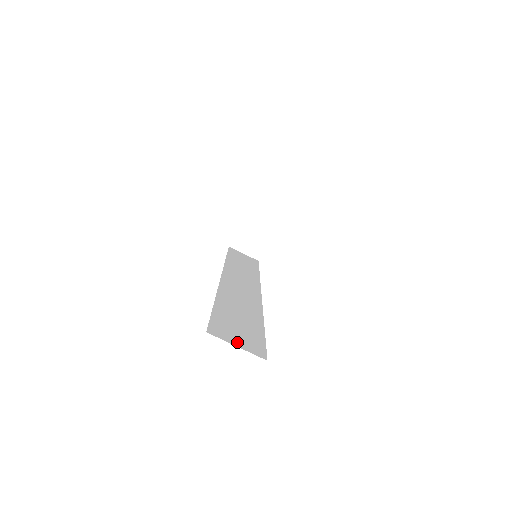
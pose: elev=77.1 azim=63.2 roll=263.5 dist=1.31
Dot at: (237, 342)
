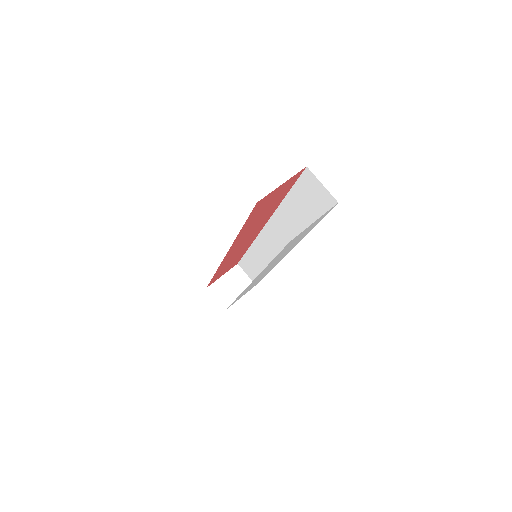
Dot at: occluded
